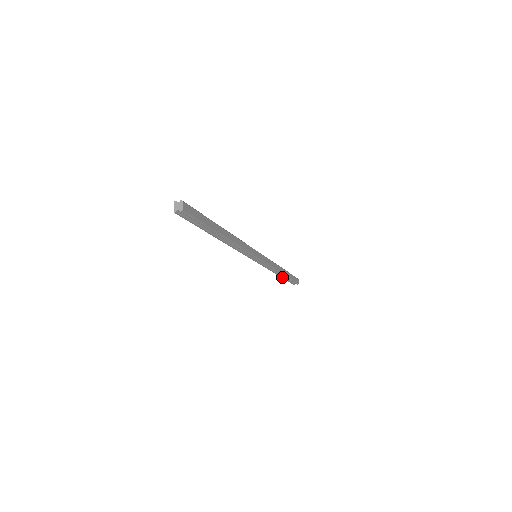
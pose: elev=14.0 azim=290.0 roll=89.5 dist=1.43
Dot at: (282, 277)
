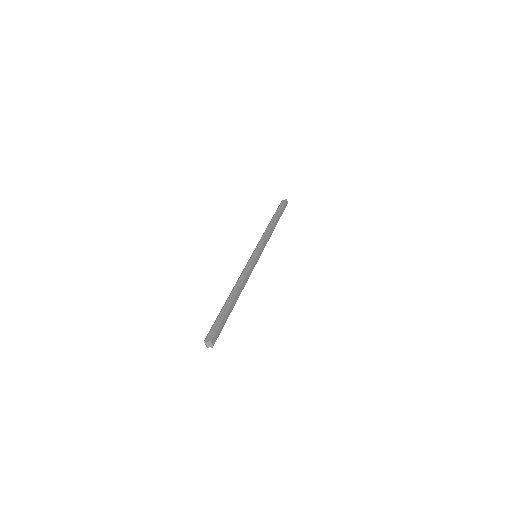
Dot at: occluded
